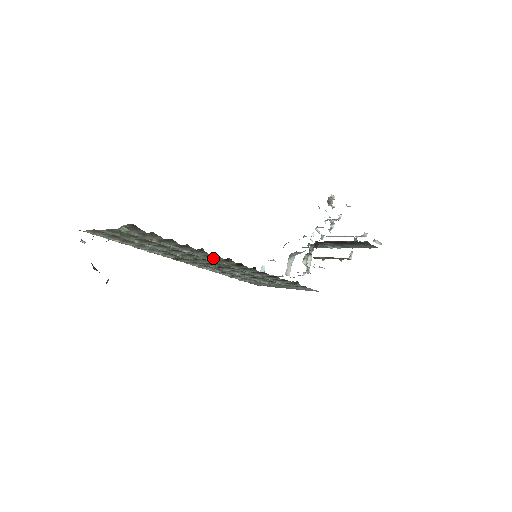
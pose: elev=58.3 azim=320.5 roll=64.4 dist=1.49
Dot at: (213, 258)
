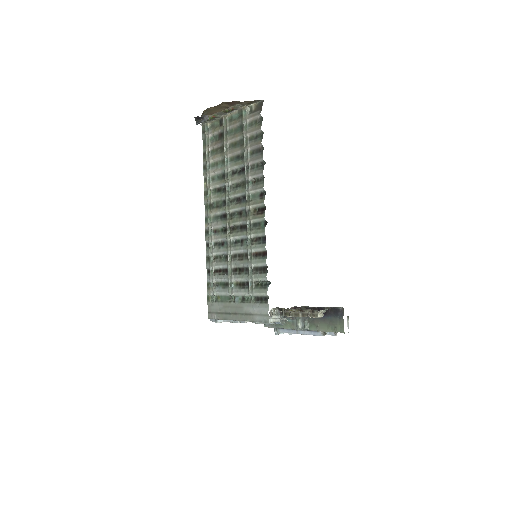
Dot at: (255, 188)
